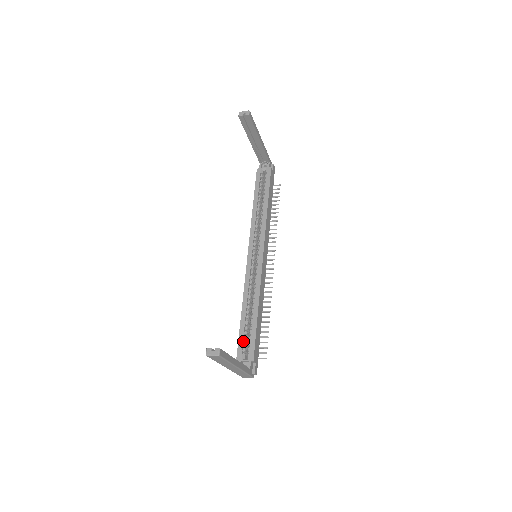
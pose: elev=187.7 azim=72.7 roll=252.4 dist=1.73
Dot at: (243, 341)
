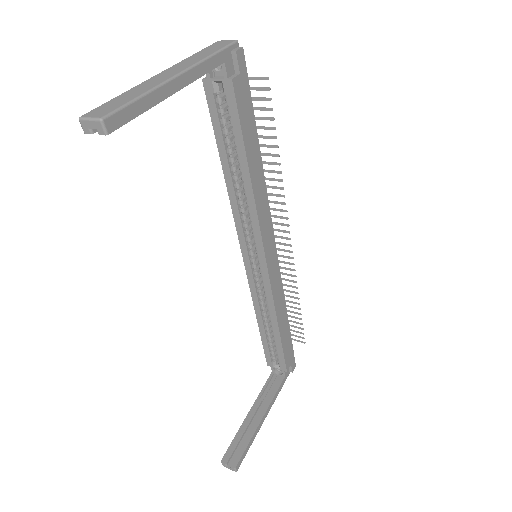
Dot at: (269, 350)
